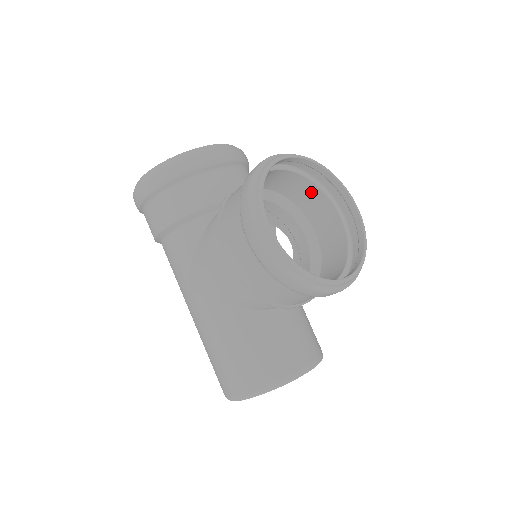
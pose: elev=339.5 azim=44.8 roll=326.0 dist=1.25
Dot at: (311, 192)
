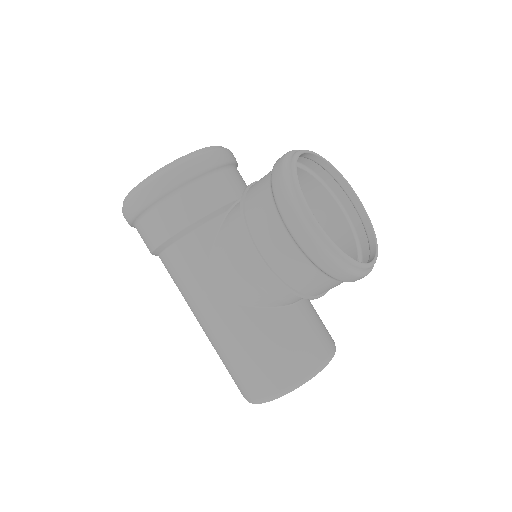
Dot at: (311, 187)
